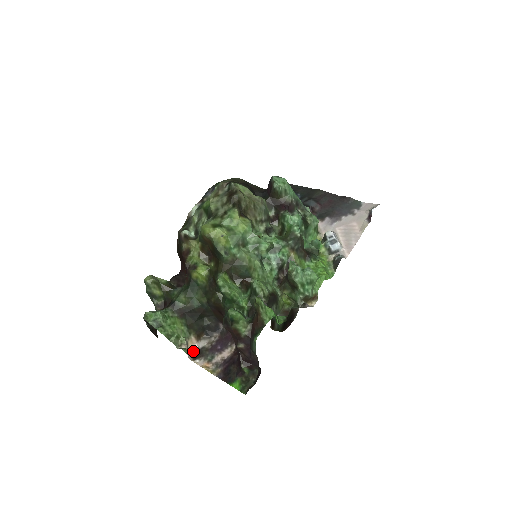
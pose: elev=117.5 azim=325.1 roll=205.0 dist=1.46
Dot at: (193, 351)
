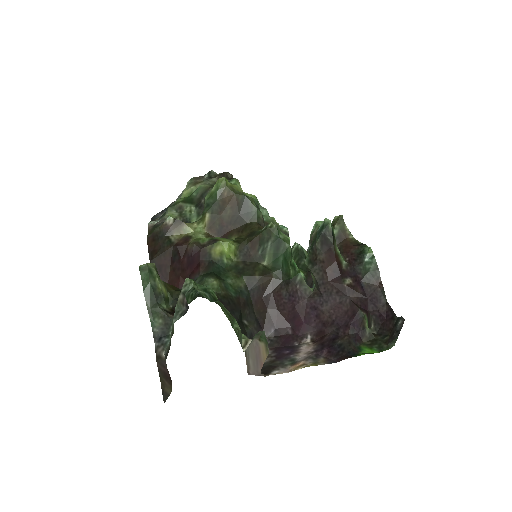
Dot at: (253, 372)
